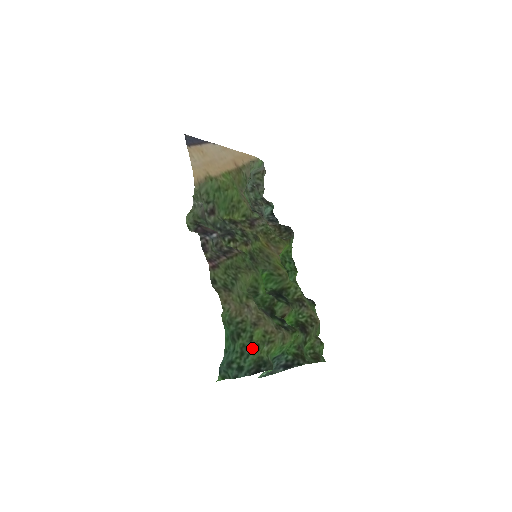
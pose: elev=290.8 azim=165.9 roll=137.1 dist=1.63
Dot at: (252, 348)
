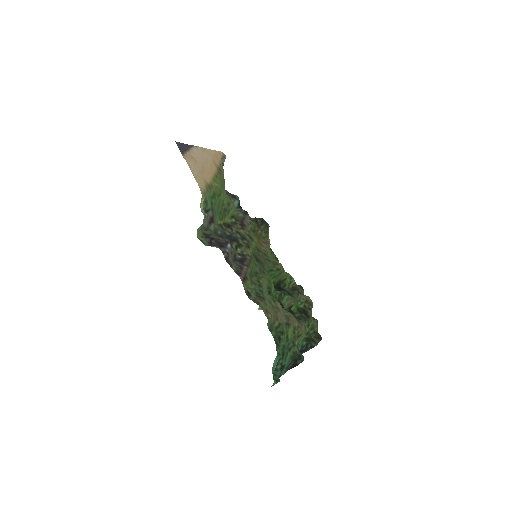
Dot at: (289, 346)
